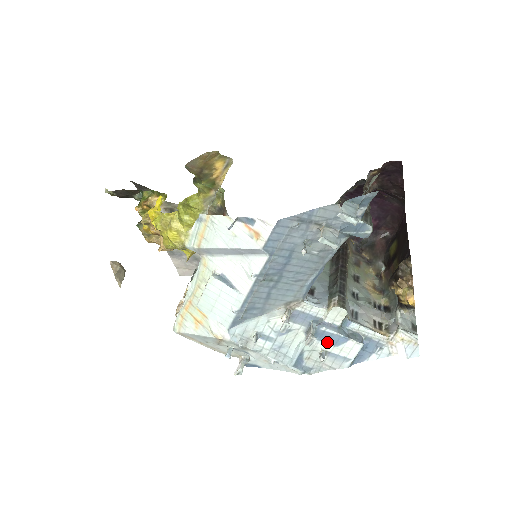
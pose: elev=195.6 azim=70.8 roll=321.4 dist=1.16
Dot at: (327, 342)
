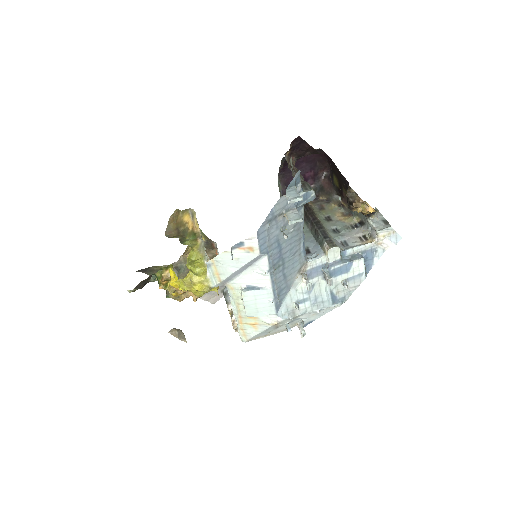
Dot at: (341, 274)
